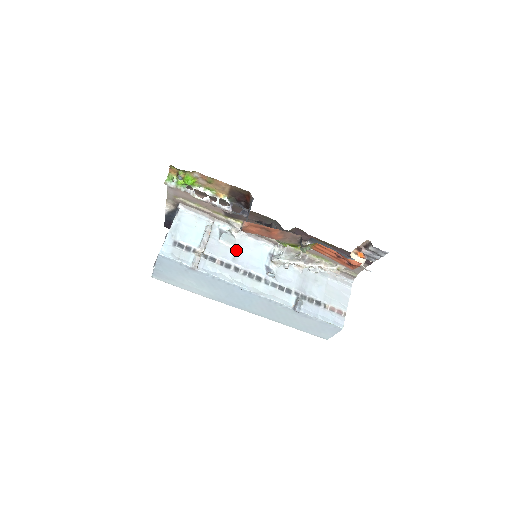
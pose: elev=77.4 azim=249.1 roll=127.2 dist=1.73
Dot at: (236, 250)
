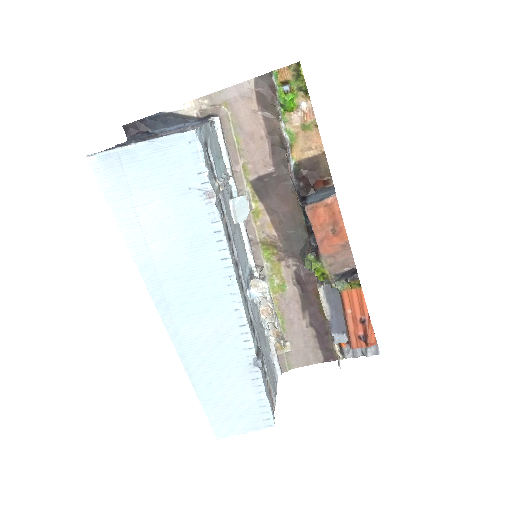
Dot at: (235, 230)
